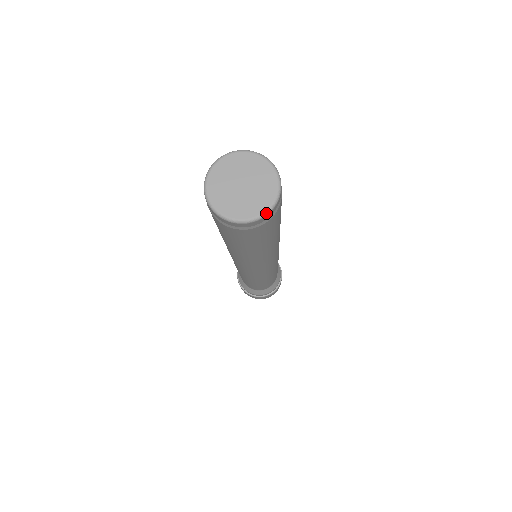
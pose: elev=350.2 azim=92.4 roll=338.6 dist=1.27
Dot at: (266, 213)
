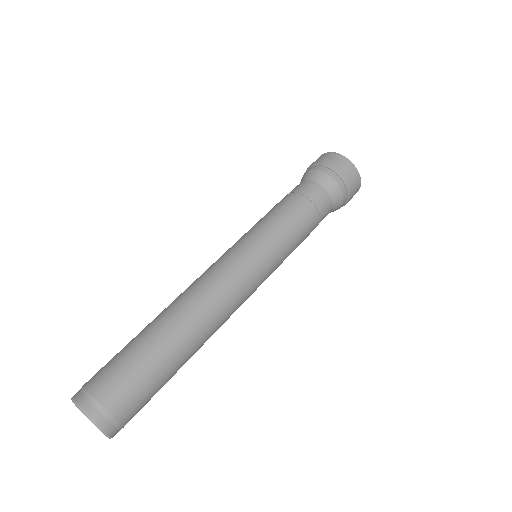
Dot at: occluded
